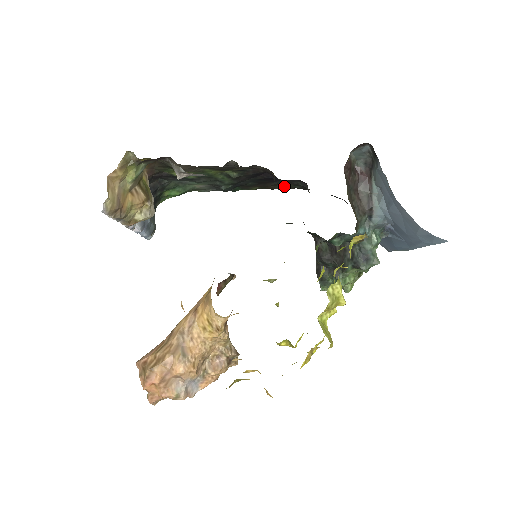
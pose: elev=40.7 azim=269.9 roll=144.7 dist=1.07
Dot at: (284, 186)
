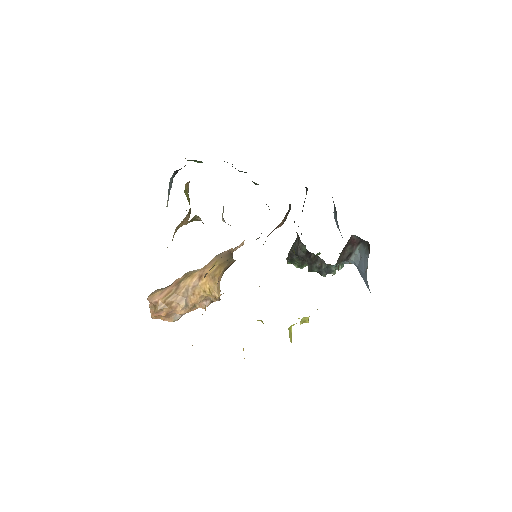
Dot at: occluded
